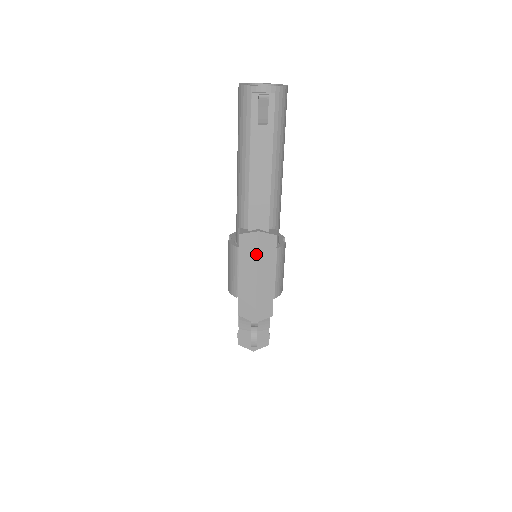
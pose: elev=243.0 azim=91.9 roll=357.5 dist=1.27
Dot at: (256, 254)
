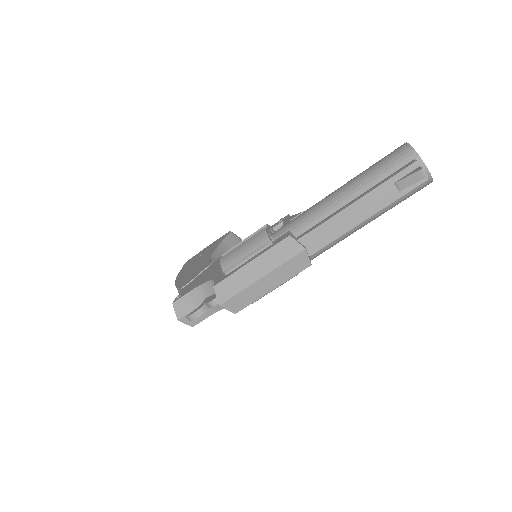
Dot at: (284, 261)
